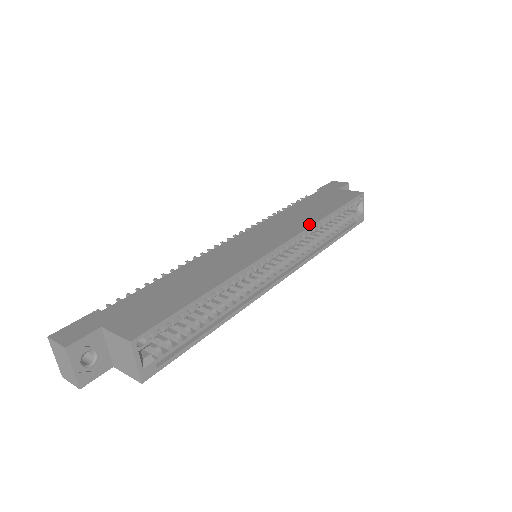
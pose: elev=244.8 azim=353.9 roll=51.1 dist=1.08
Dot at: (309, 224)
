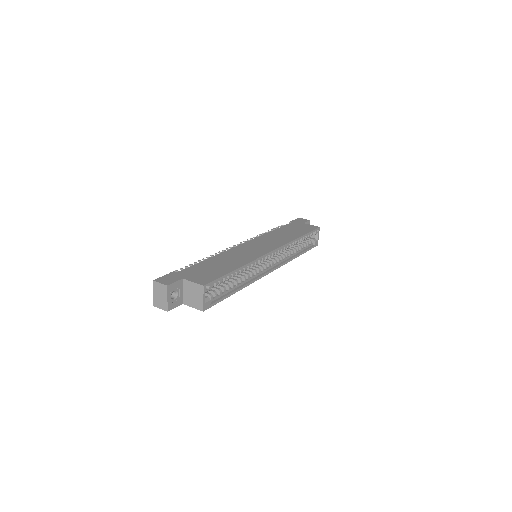
Dot at: (289, 241)
